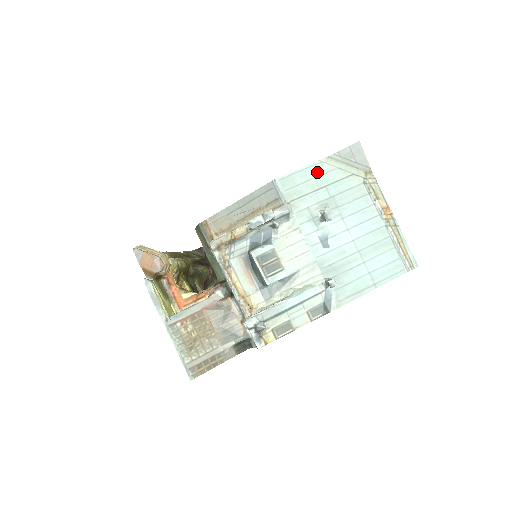
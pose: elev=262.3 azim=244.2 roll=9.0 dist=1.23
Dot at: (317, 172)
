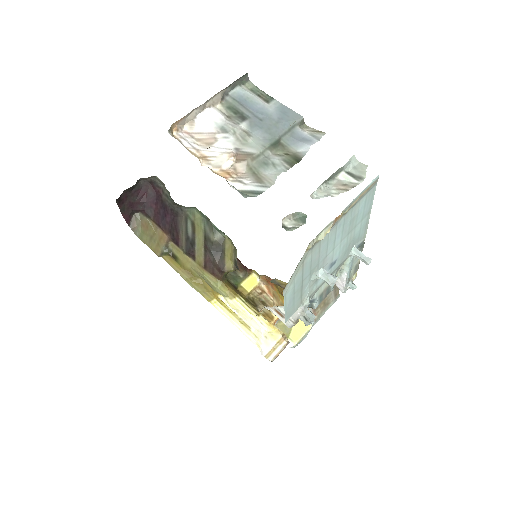
Dot at: (291, 294)
